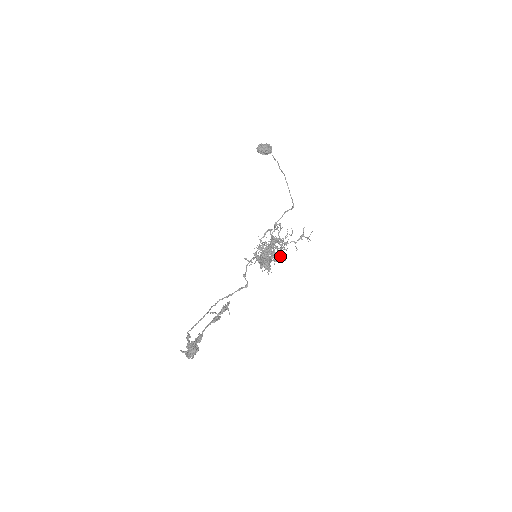
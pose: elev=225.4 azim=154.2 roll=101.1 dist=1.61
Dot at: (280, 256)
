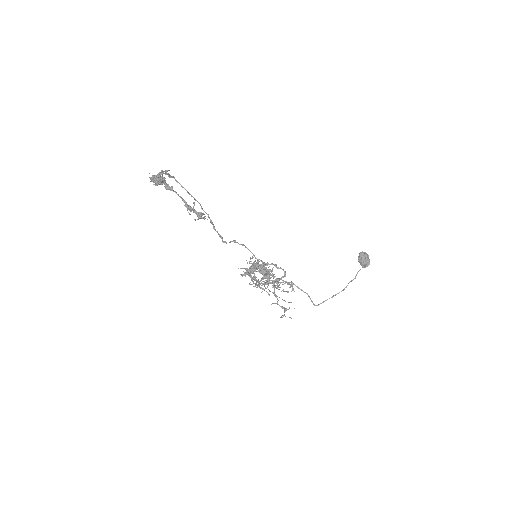
Dot at: occluded
